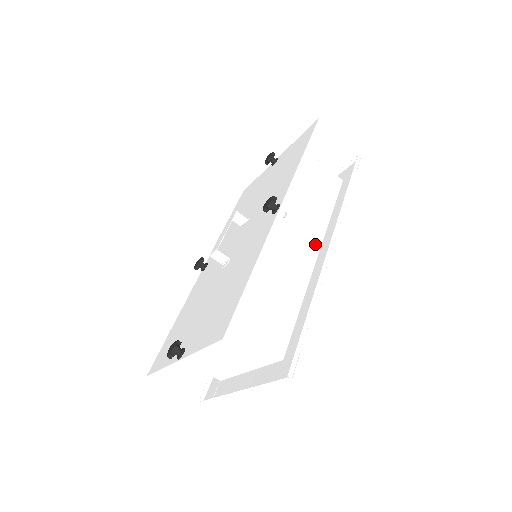
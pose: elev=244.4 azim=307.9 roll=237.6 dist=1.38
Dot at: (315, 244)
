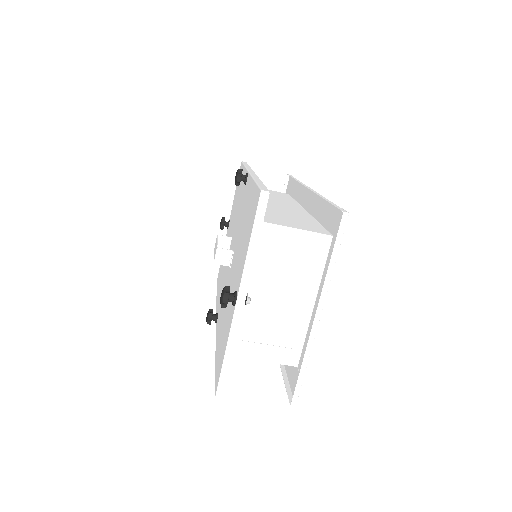
Dot at: (297, 207)
